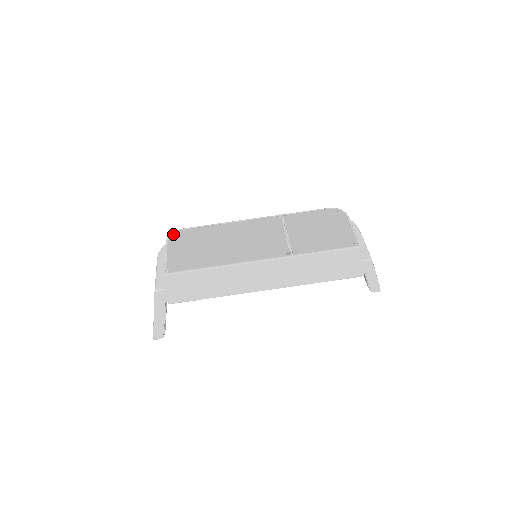
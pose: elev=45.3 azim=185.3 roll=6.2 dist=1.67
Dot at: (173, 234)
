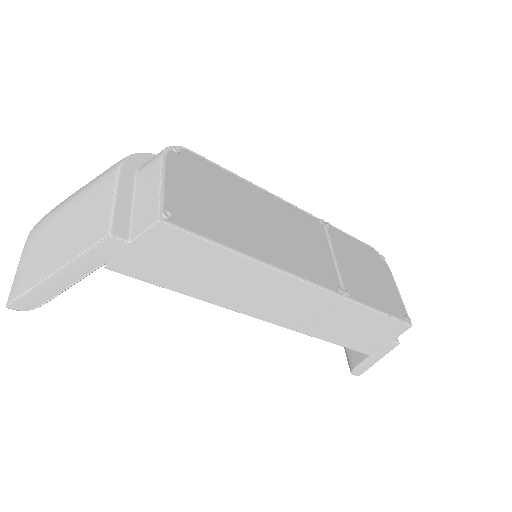
Dot at: (177, 149)
